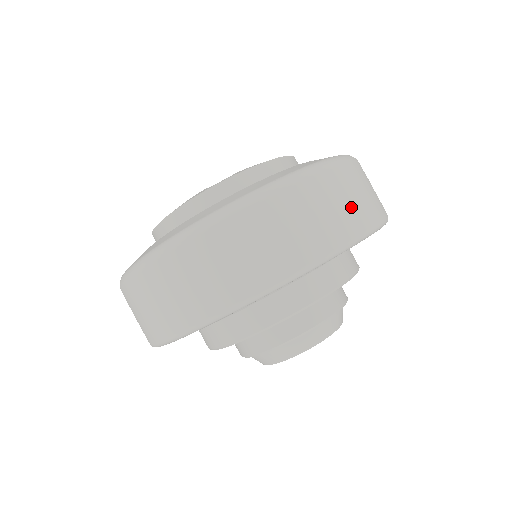
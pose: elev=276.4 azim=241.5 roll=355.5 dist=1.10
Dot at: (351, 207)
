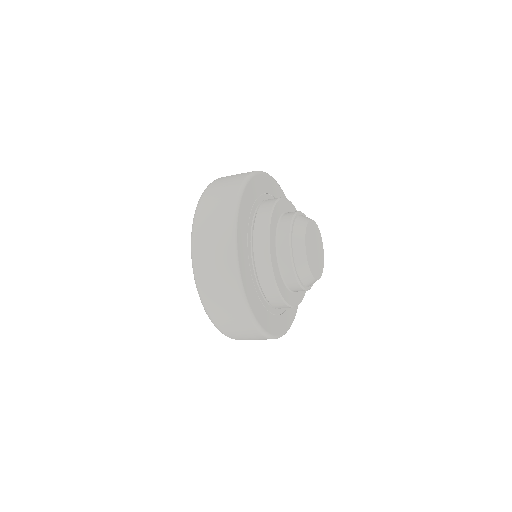
Dot at: occluded
